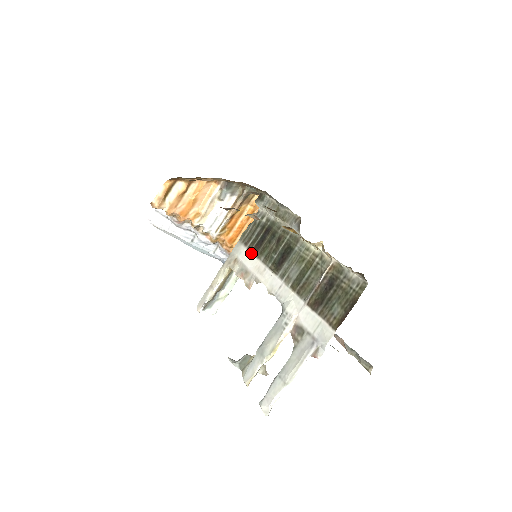
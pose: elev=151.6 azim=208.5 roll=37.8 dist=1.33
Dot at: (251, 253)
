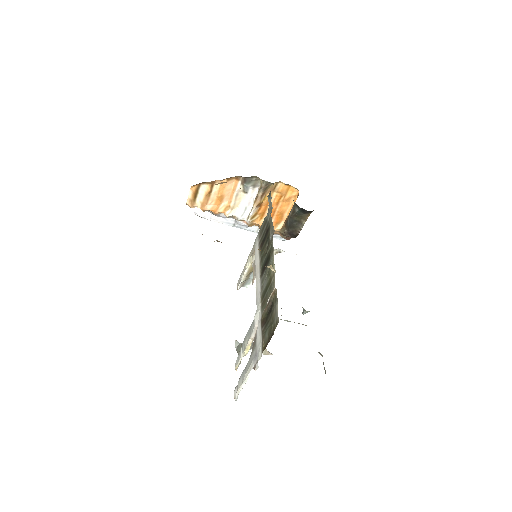
Dot at: occluded
